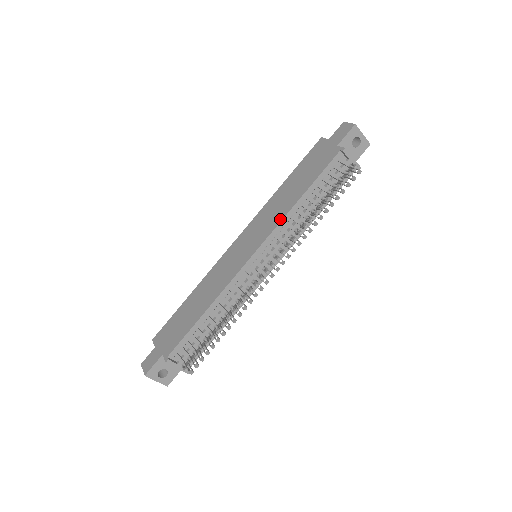
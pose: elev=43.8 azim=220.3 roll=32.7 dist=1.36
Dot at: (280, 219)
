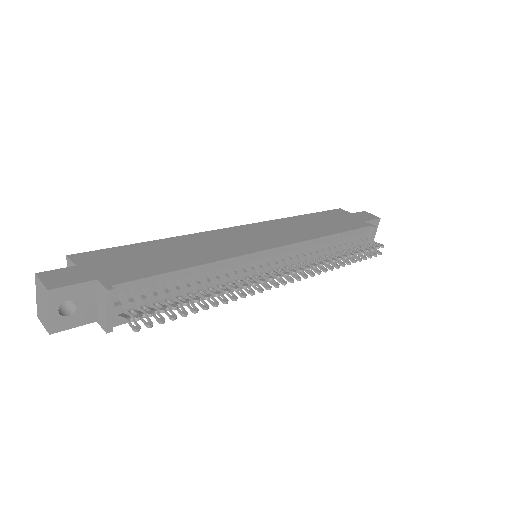
Dot at: (308, 238)
